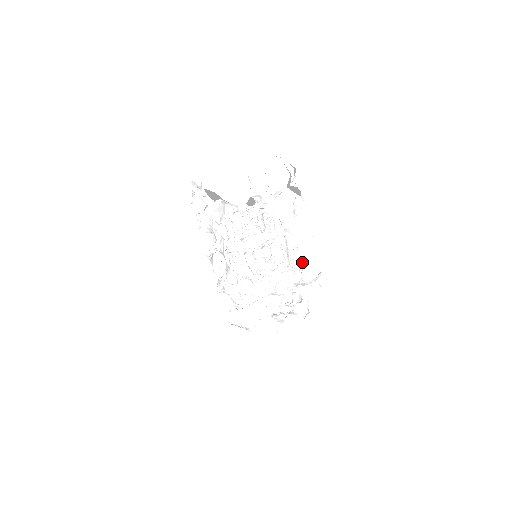
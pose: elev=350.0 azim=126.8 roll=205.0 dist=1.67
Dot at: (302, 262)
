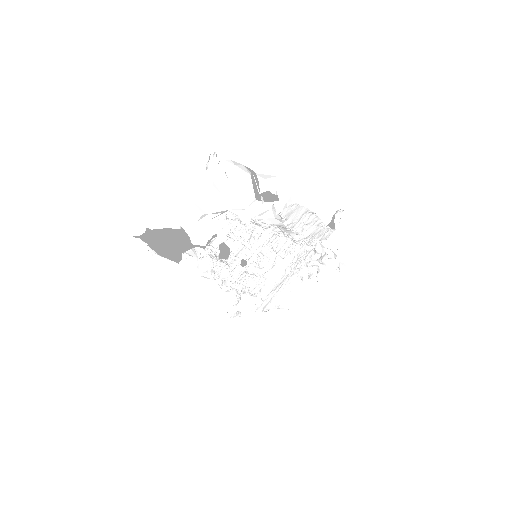
Dot at: (312, 236)
